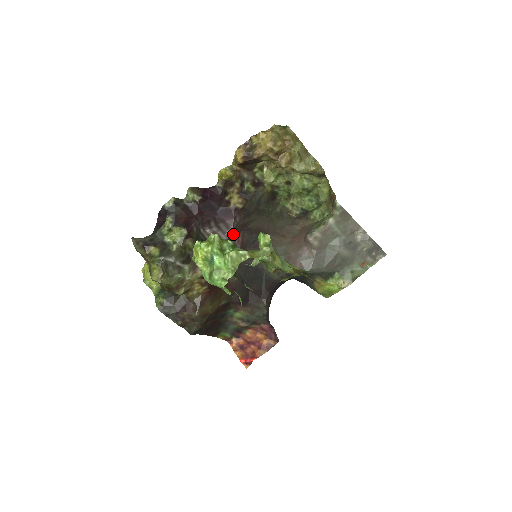
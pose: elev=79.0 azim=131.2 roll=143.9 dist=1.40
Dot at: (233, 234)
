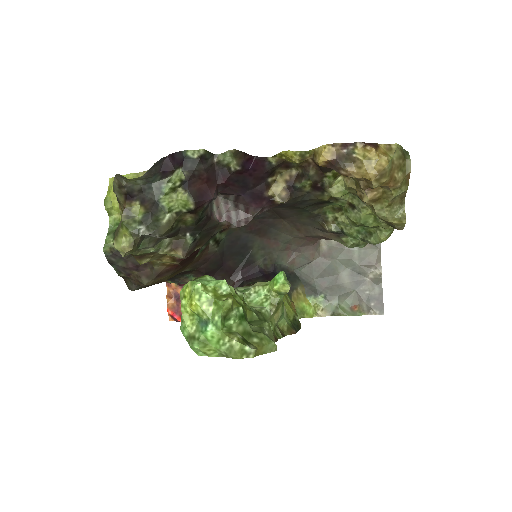
Dot at: occluded
